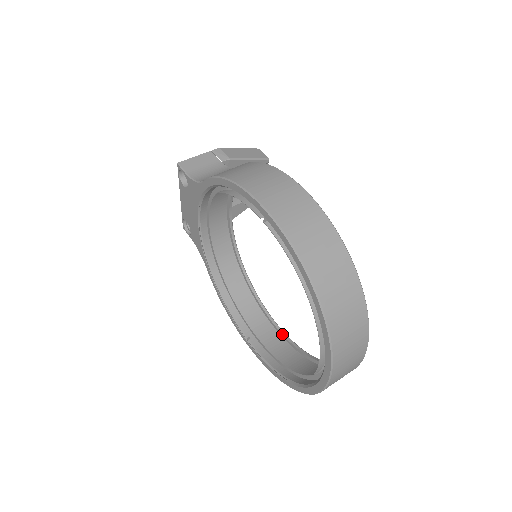
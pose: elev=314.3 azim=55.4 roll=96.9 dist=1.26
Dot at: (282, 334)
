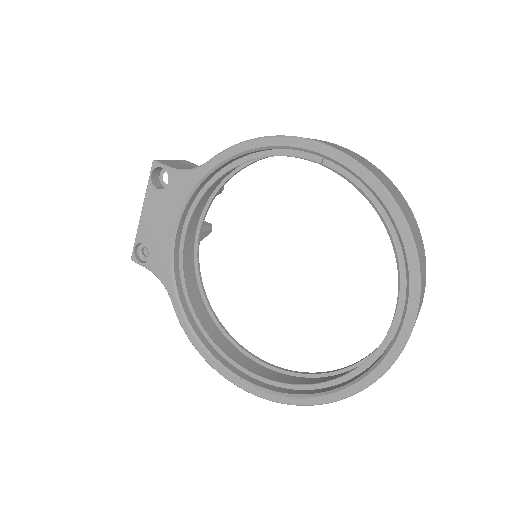
Dot at: (274, 367)
